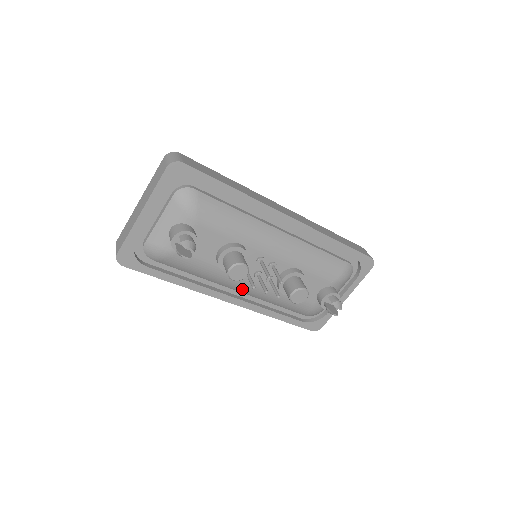
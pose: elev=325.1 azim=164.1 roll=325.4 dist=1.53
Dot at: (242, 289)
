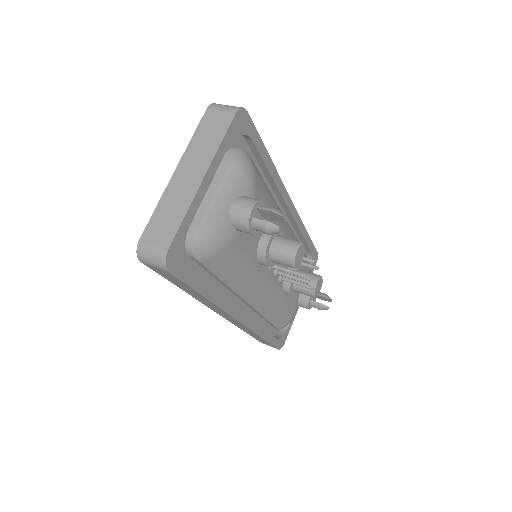
Dot at: (257, 297)
